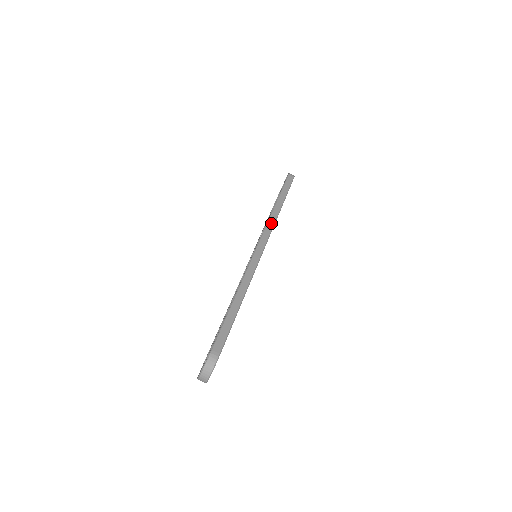
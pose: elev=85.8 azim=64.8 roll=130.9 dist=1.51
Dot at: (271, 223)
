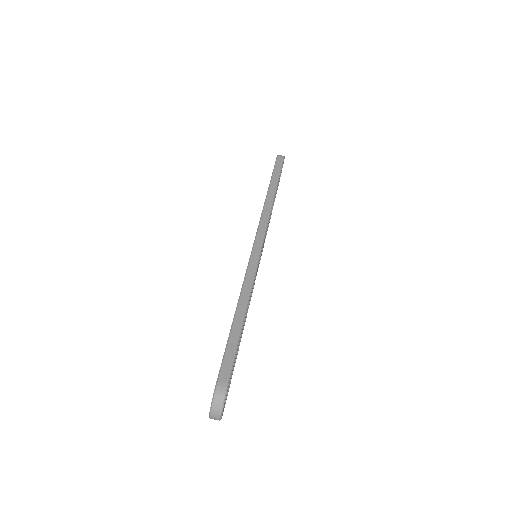
Dot at: (266, 215)
